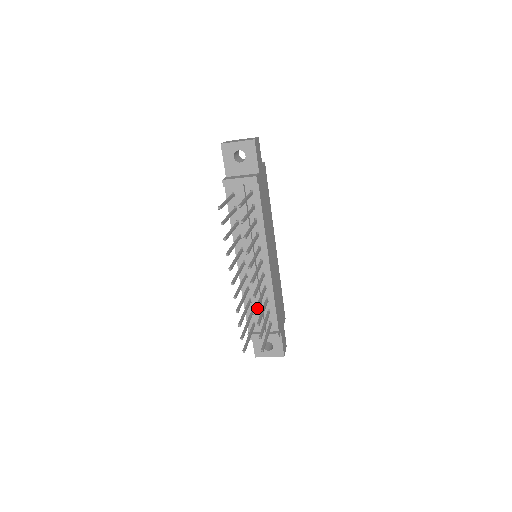
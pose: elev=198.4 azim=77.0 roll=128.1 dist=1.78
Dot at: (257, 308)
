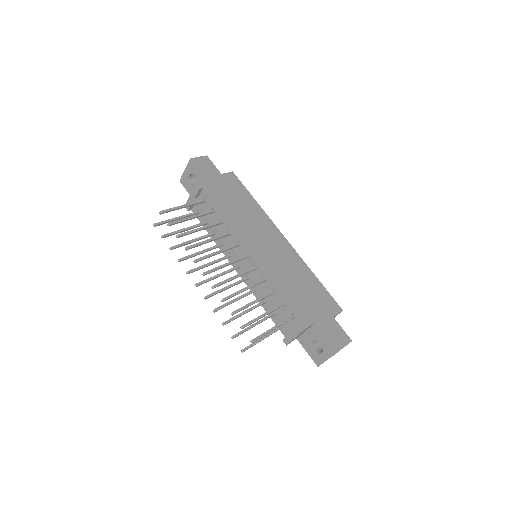
Dot at: occluded
